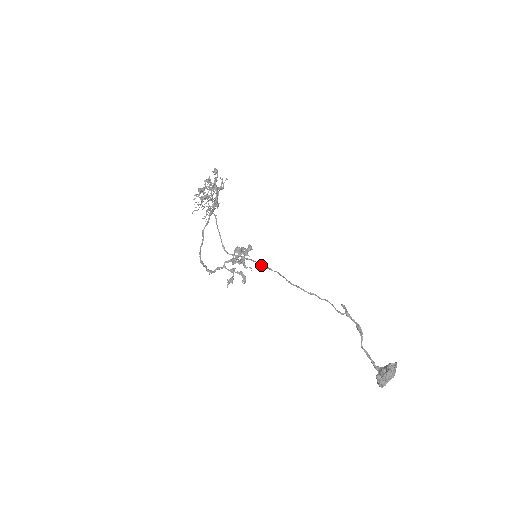
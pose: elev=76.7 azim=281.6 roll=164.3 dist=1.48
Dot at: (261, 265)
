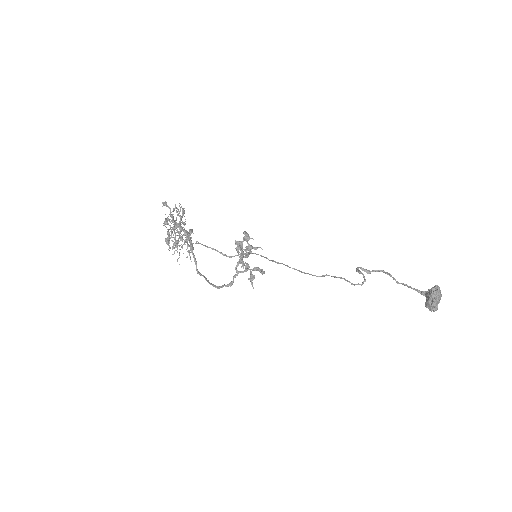
Dot at: occluded
